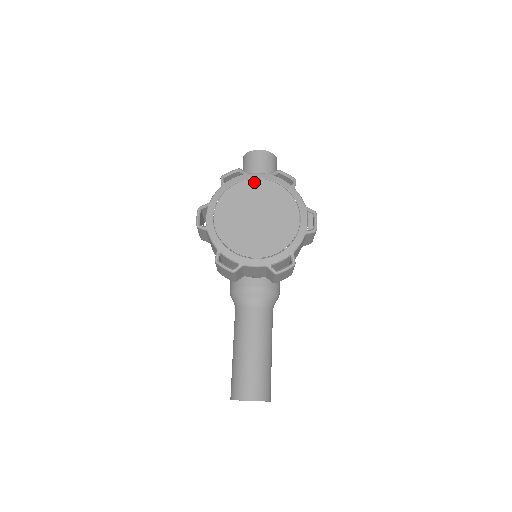
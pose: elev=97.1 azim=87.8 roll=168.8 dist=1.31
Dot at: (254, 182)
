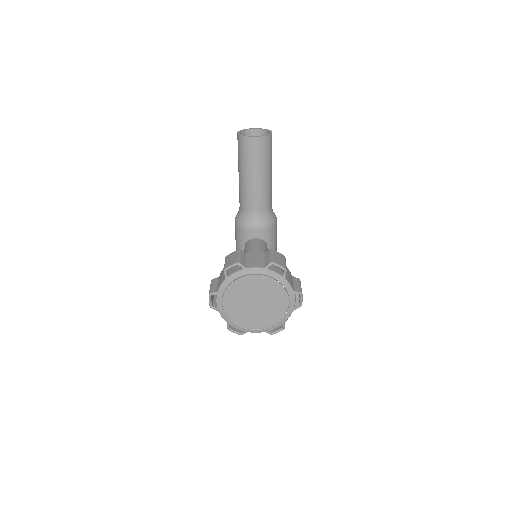
Dot at: (252, 278)
